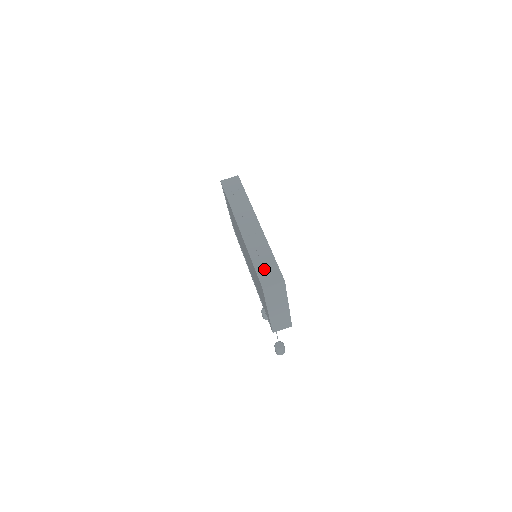
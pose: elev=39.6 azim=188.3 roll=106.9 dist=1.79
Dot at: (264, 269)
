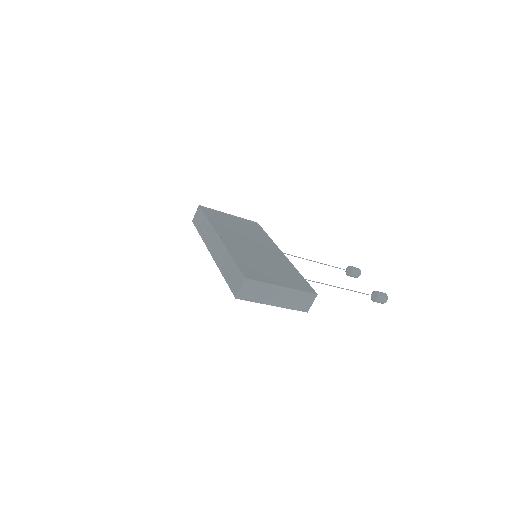
Dot at: (232, 279)
